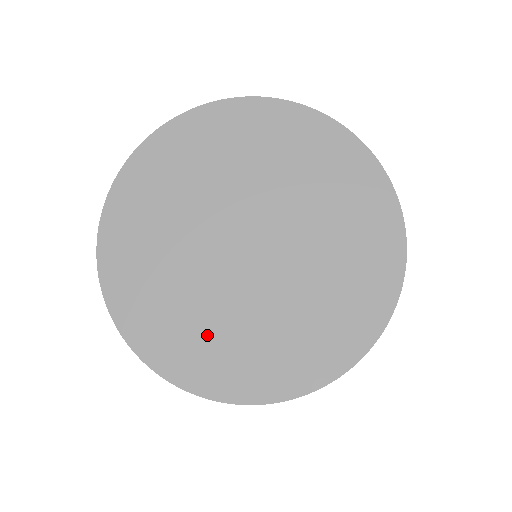
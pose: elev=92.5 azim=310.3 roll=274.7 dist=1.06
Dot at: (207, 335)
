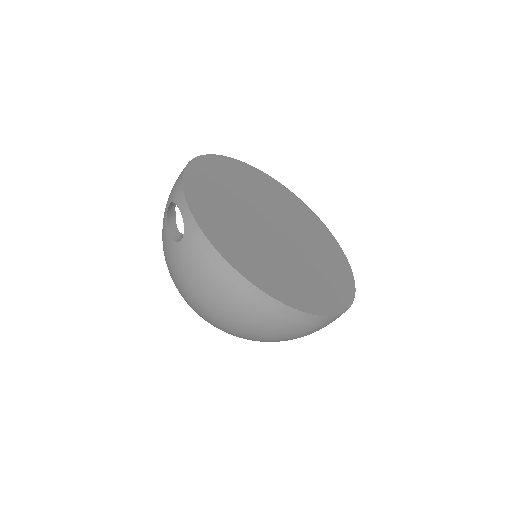
Dot at: (291, 277)
